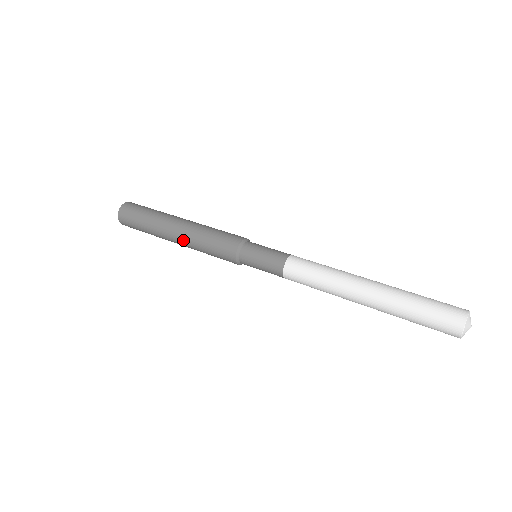
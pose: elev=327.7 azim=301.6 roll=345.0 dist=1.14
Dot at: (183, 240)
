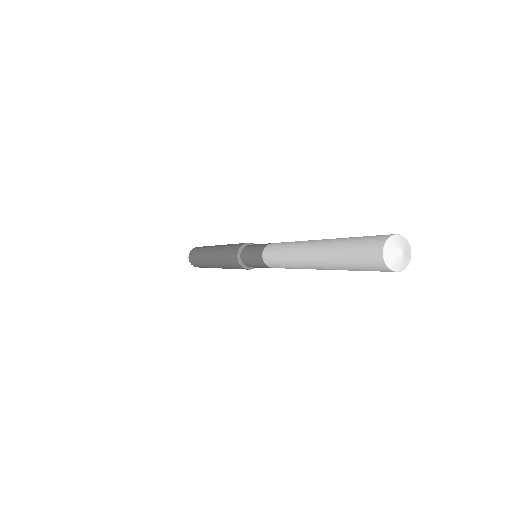
Dot at: (217, 248)
